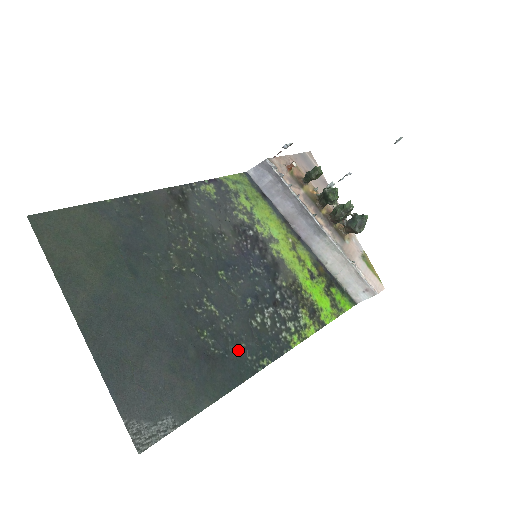
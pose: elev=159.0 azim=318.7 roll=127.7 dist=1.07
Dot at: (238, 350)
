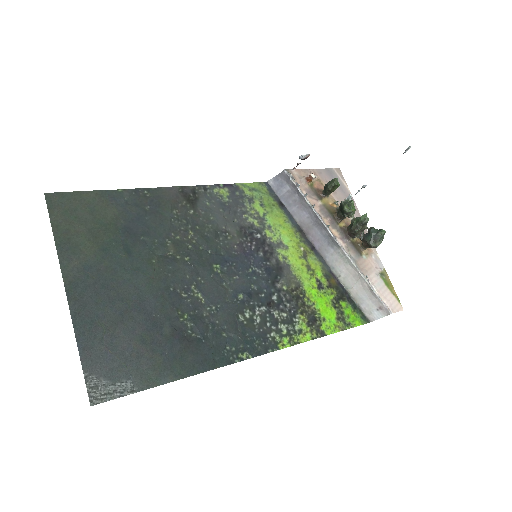
Dot at: (217, 338)
